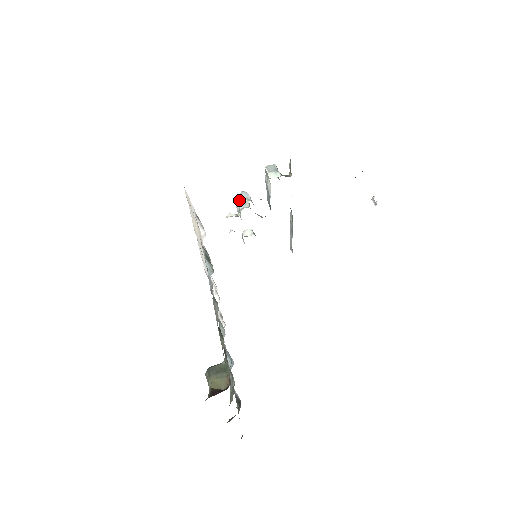
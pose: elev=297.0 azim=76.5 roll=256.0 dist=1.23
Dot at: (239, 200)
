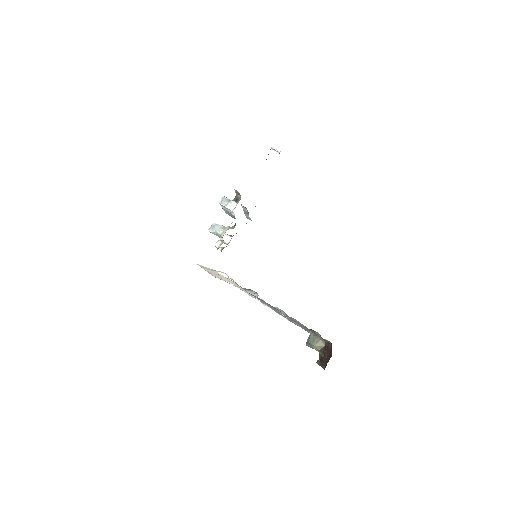
Dot at: (218, 233)
